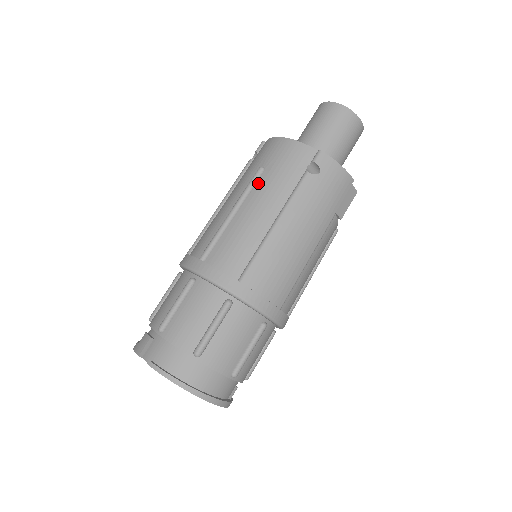
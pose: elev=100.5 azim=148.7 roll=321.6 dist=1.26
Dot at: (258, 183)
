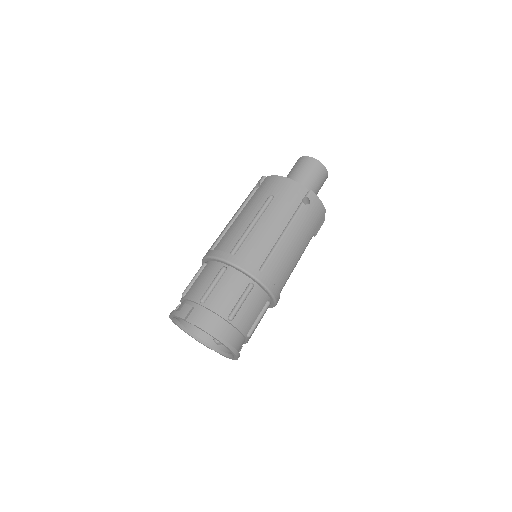
Dot at: (270, 206)
